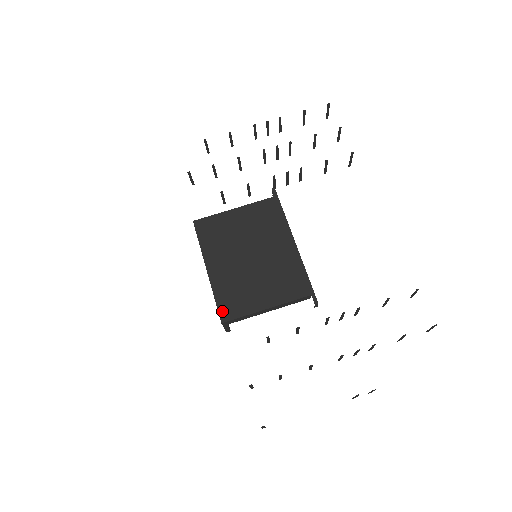
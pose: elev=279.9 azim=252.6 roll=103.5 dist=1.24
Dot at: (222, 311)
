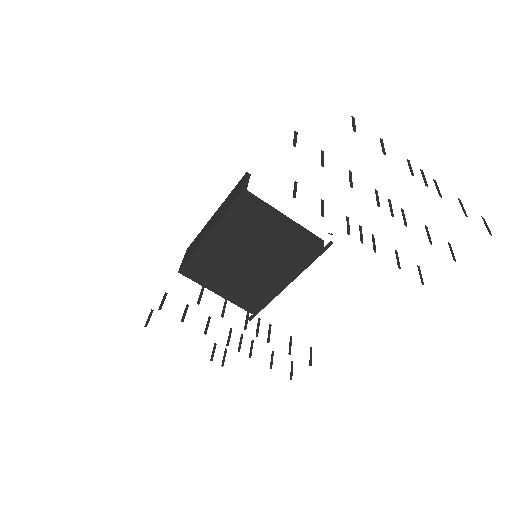
Dot at: (186, 268)
